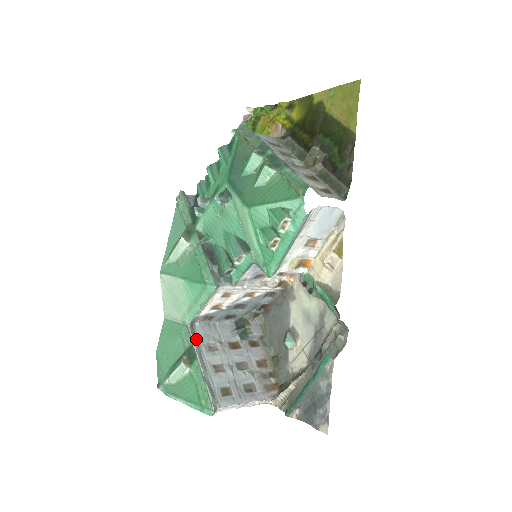
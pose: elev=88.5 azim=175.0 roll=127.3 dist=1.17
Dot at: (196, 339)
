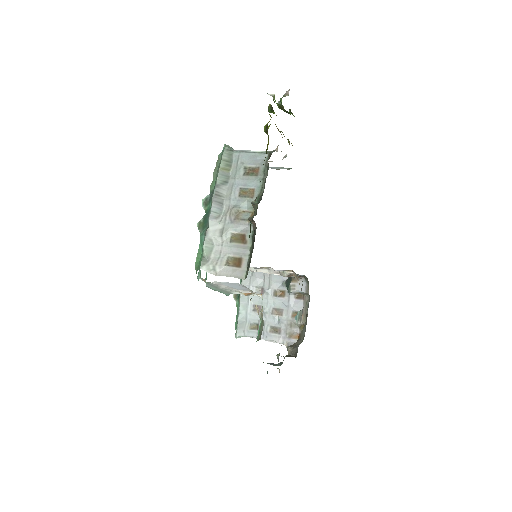
Dot at: (248, 282)
